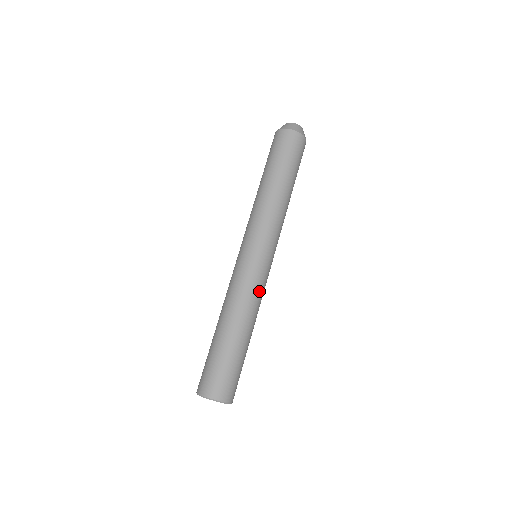
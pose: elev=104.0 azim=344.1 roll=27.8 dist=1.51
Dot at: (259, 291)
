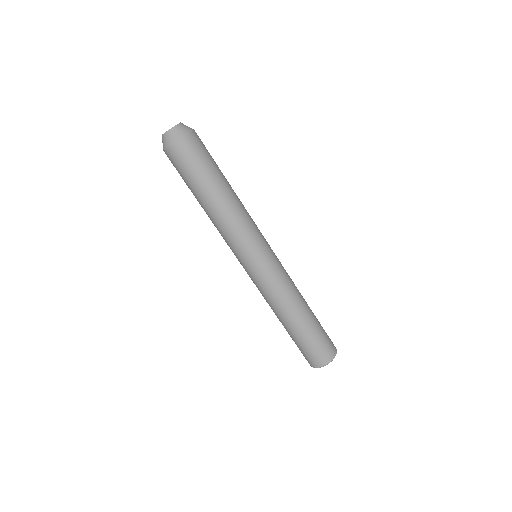
Dot at: (281, 285)
